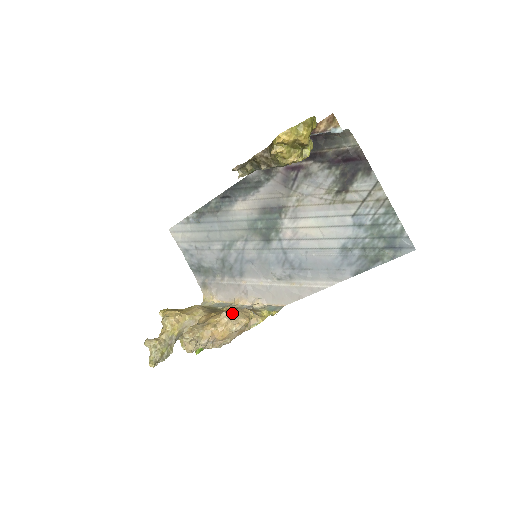
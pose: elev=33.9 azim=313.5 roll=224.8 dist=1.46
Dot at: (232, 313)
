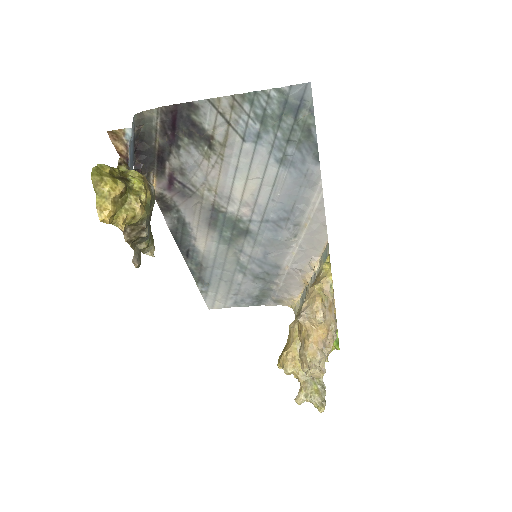
Dot at: (304, 311)
